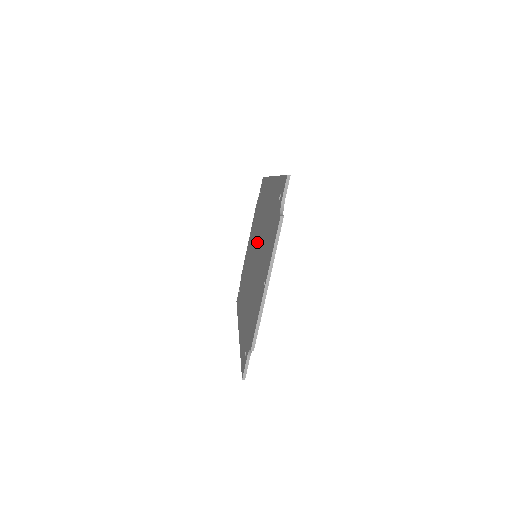
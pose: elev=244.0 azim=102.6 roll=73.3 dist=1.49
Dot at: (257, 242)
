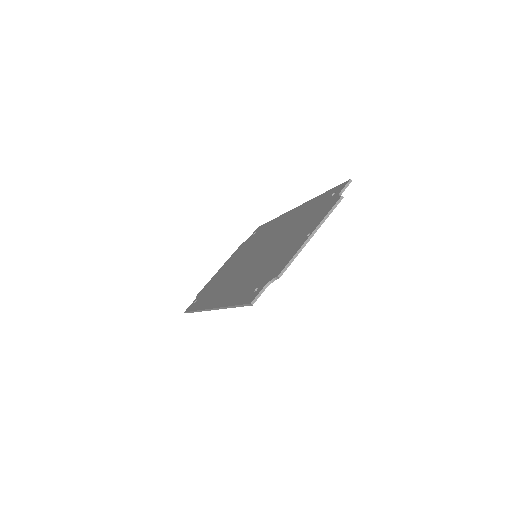
Dot at: (261, 247)
